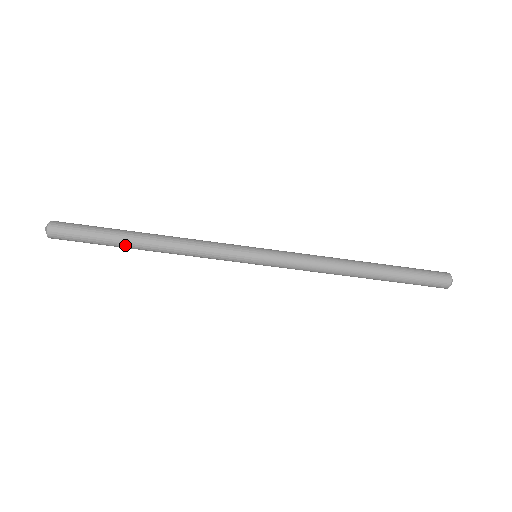
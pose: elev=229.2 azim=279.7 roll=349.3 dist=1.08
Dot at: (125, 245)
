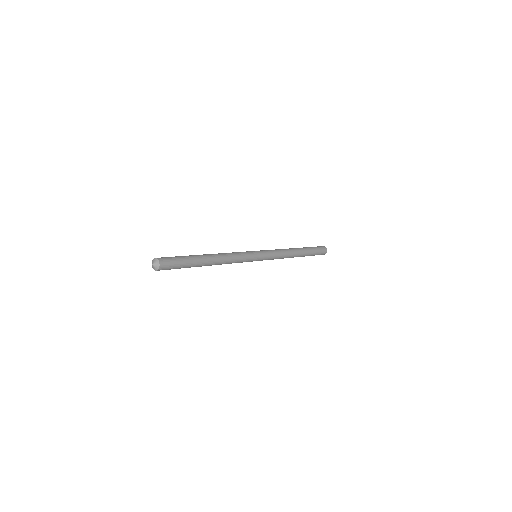
Dot at: occluded
